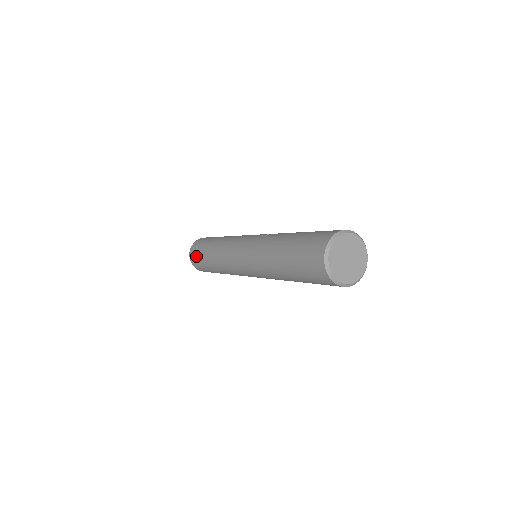
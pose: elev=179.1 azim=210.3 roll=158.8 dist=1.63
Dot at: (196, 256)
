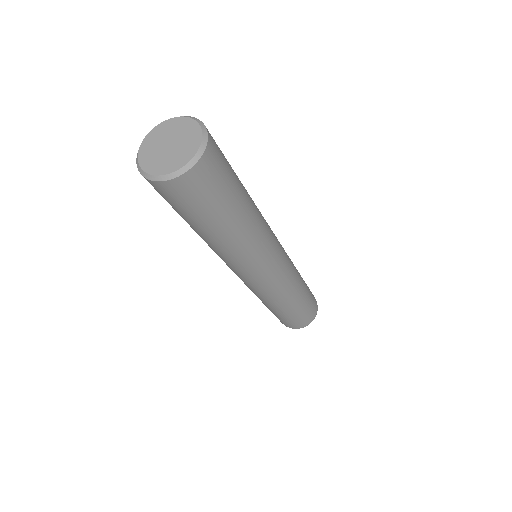
Dot at: occluded
